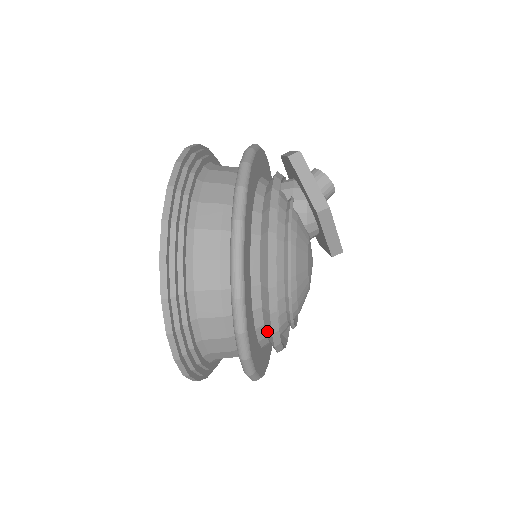
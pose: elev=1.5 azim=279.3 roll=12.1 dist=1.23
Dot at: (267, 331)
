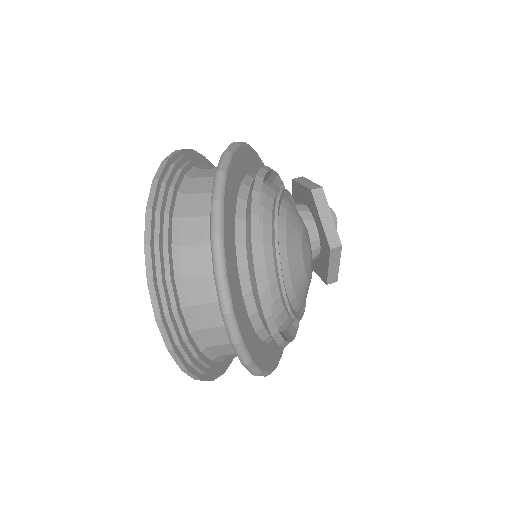
Dot at: (248, 249)
